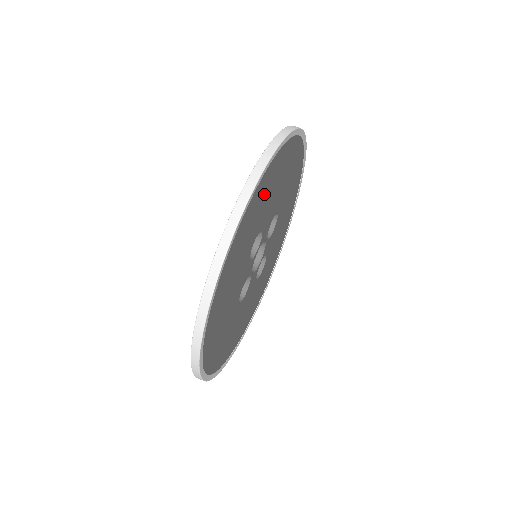
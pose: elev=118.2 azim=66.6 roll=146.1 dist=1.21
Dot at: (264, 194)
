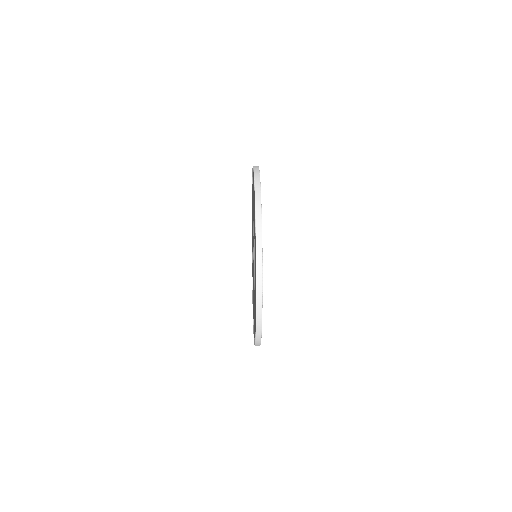
Dot at: occluded
